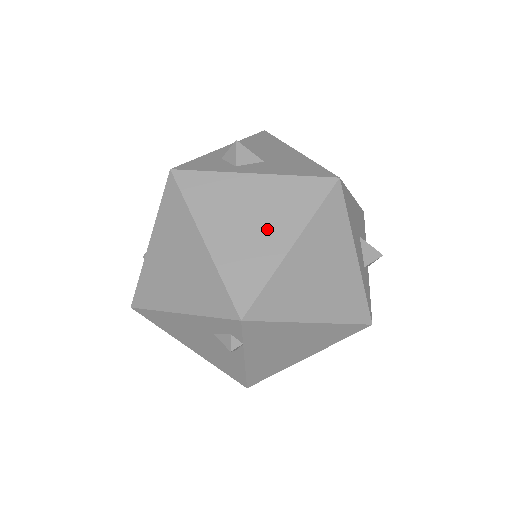
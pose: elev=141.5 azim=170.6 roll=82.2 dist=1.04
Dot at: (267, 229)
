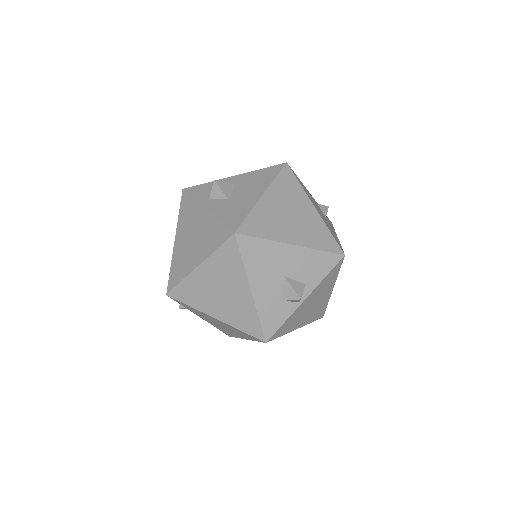
Dot at: (195, 249)
